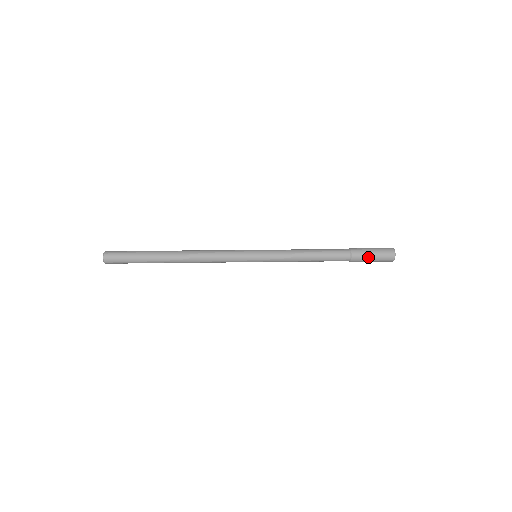
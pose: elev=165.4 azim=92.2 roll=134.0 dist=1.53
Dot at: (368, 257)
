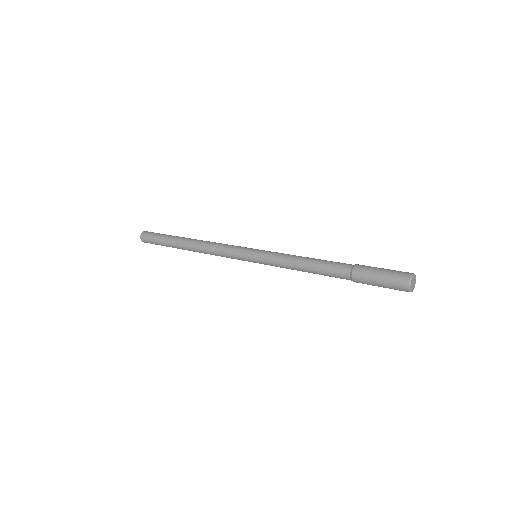
Dot at: (374, 285)
